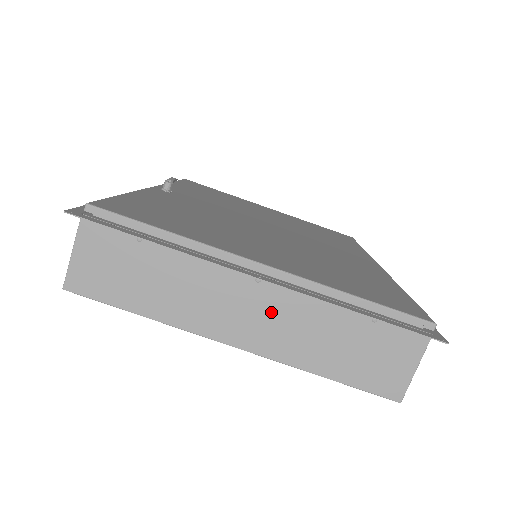
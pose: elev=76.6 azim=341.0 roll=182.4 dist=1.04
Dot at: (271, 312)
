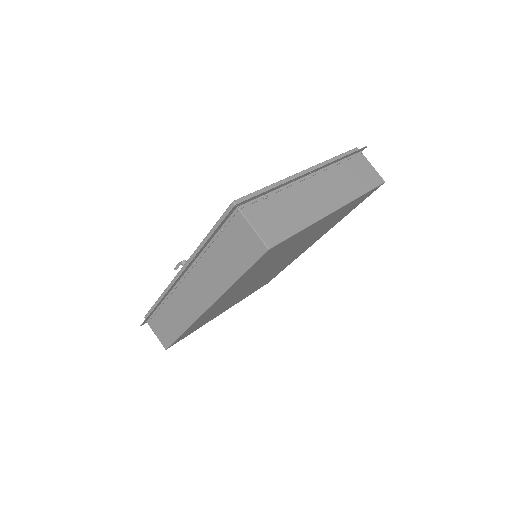
Dot at: (326, 185)
